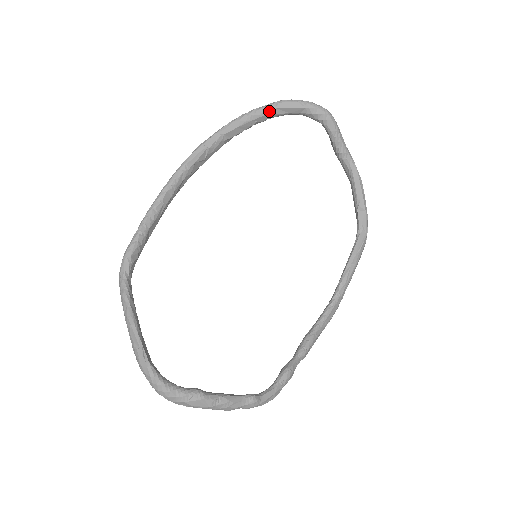
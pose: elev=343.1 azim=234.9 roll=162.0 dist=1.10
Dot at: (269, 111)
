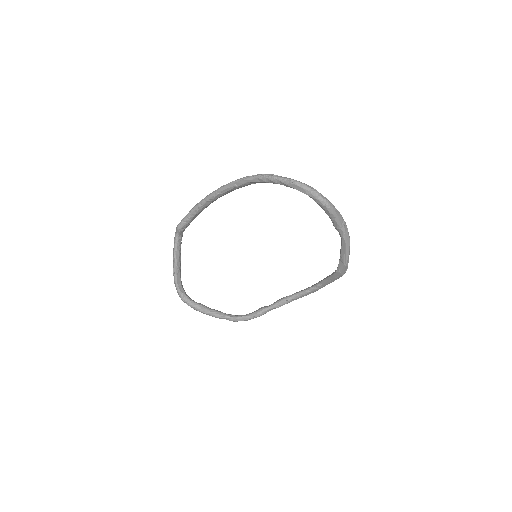
Dot at: (283, 184)
